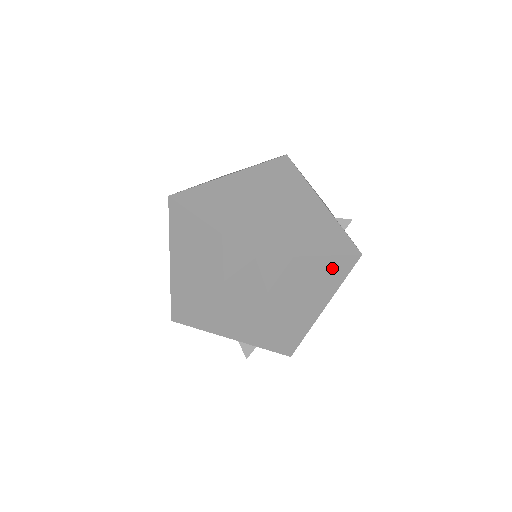
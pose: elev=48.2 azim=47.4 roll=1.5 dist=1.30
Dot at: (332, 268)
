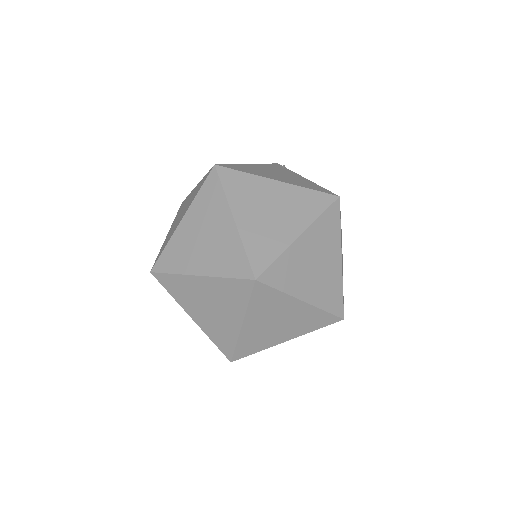
Dot at: occluded
